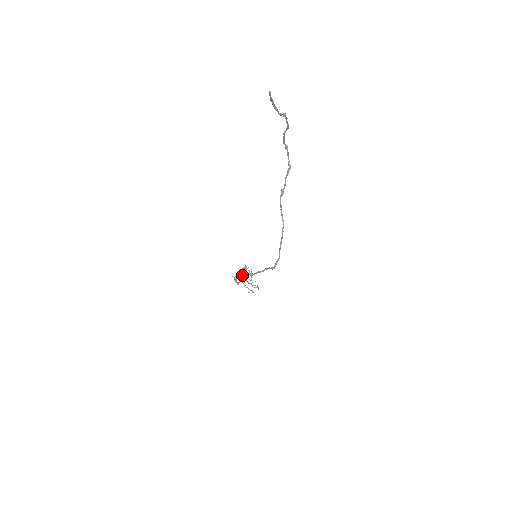
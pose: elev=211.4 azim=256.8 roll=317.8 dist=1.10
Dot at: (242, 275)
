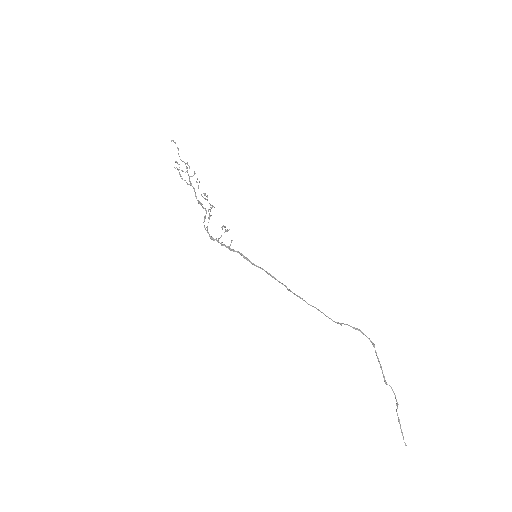
Dot at: (226, 247)
